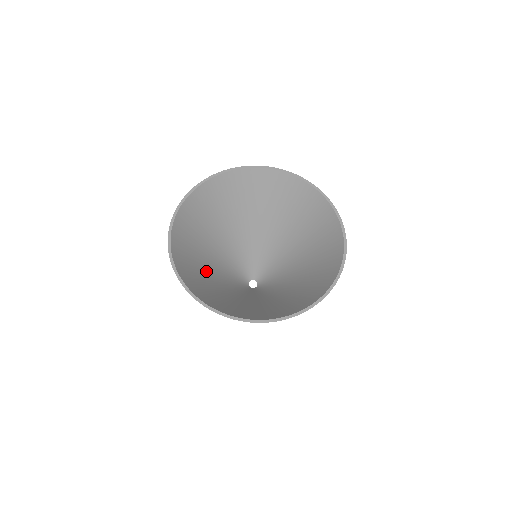
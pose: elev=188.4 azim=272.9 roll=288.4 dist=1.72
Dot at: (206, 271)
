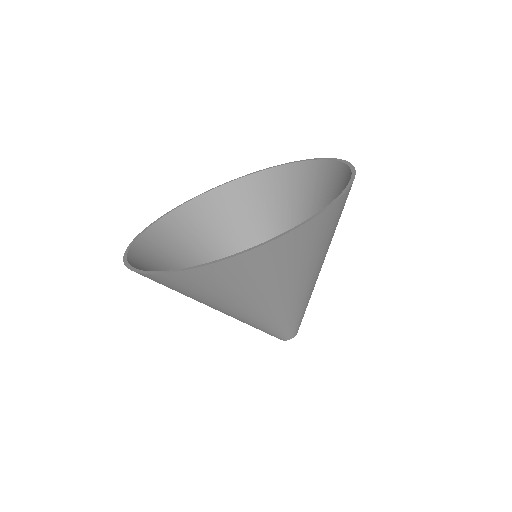
Dot at: occluded
